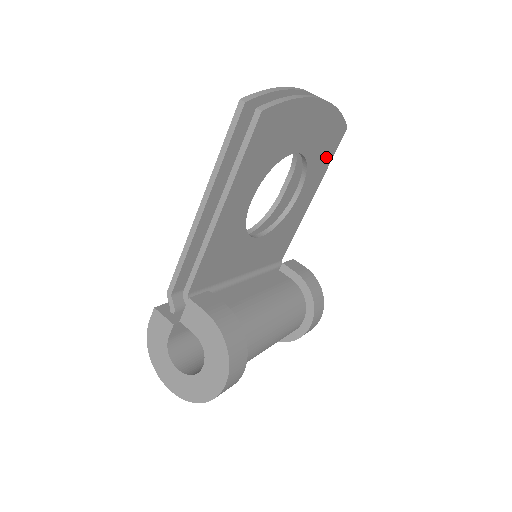
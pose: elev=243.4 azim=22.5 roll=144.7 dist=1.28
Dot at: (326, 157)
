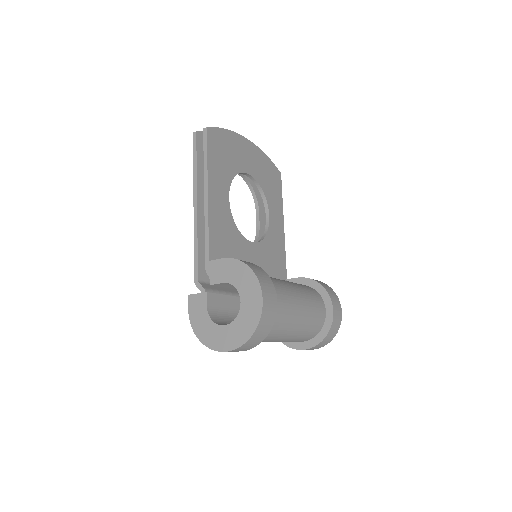
Dot at: (276, 191)
